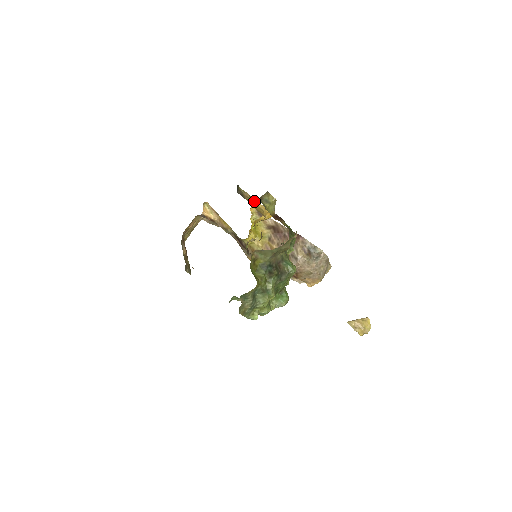
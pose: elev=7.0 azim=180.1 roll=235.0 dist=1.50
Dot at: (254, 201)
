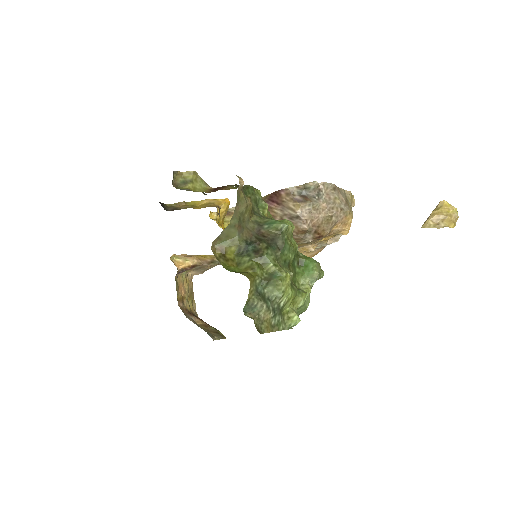
Dot at: (196, 203)
